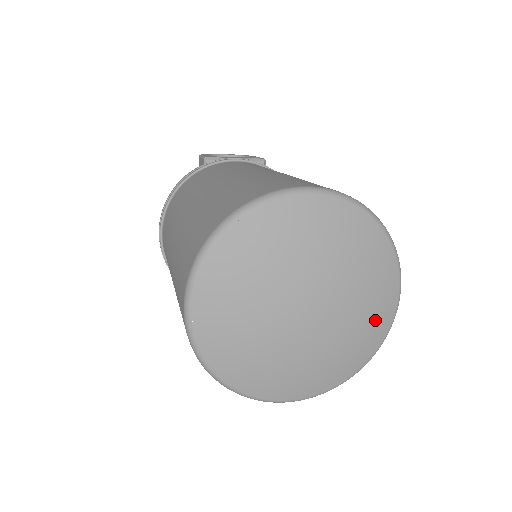
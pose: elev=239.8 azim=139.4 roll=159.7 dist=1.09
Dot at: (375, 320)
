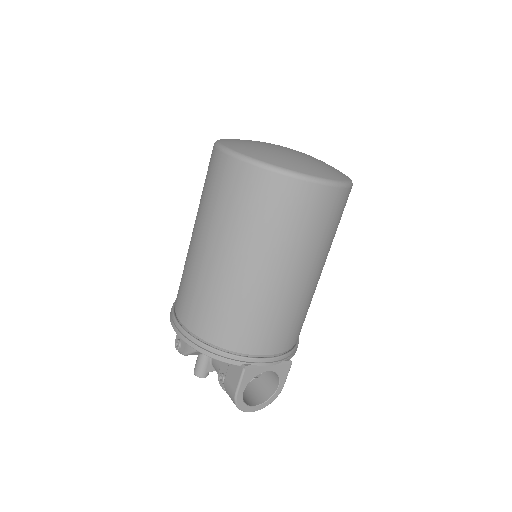
Dot at: occluded
